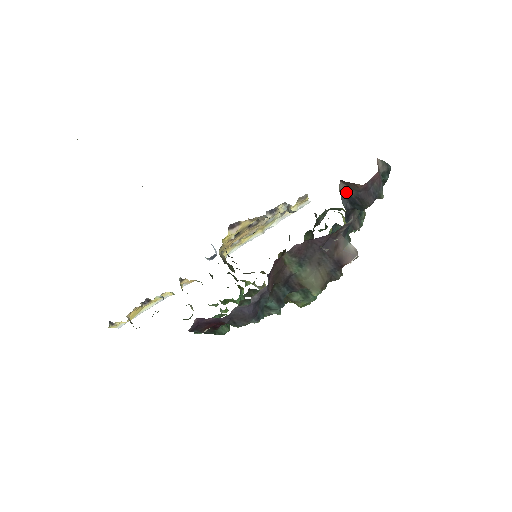
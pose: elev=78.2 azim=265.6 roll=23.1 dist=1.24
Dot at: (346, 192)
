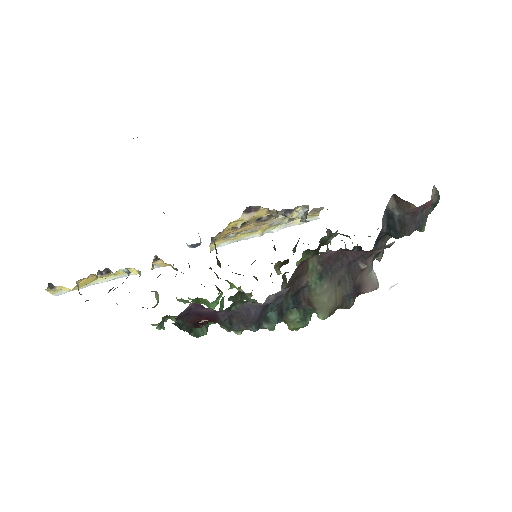
Dot at: (391, 211)
